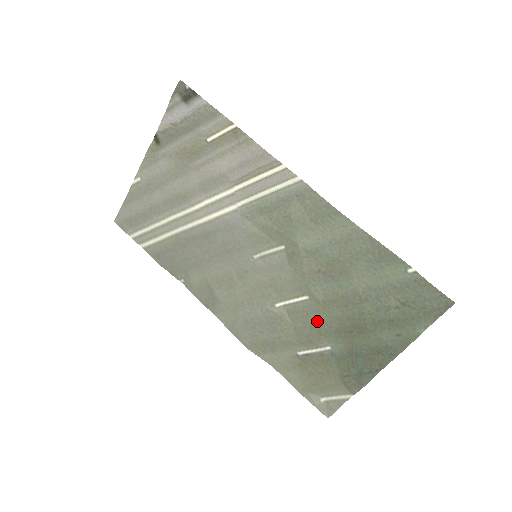
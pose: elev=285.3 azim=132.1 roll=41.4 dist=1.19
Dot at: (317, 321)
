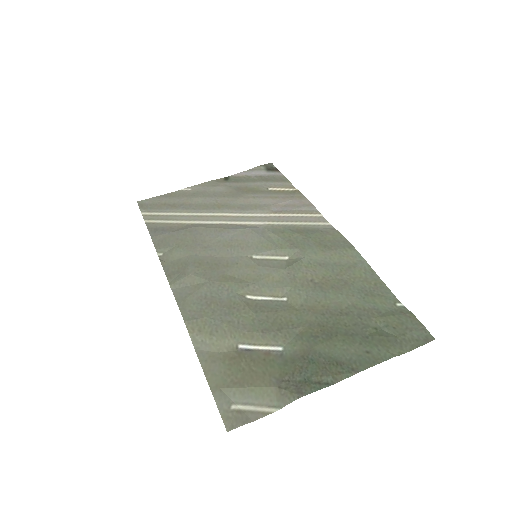
Dot at: (284, 319)
